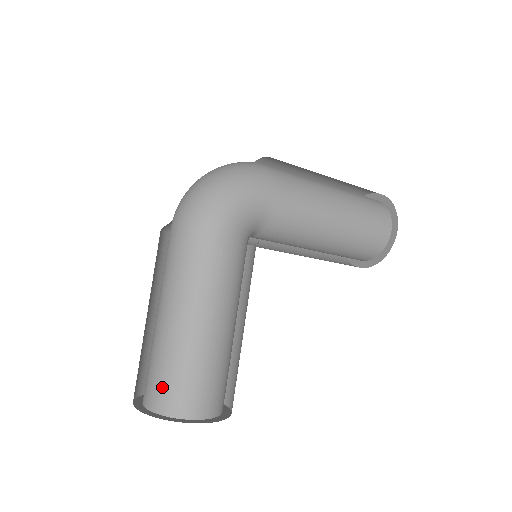
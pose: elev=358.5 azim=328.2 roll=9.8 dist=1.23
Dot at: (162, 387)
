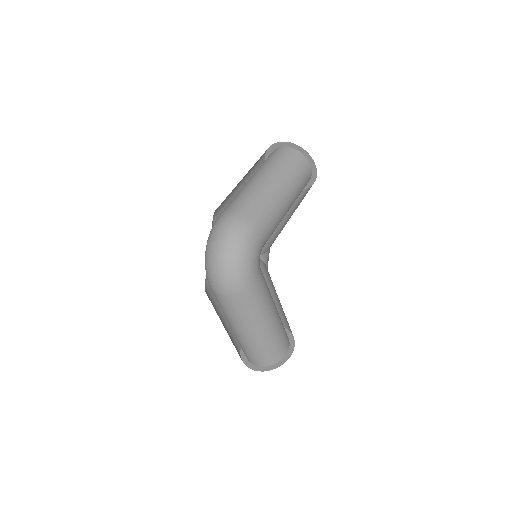
Dot at: (264, 357)
